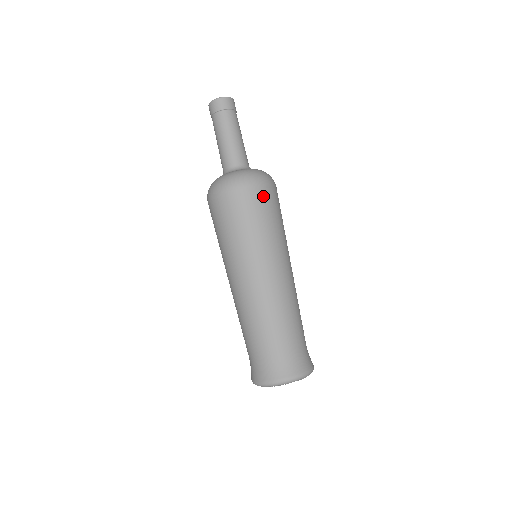
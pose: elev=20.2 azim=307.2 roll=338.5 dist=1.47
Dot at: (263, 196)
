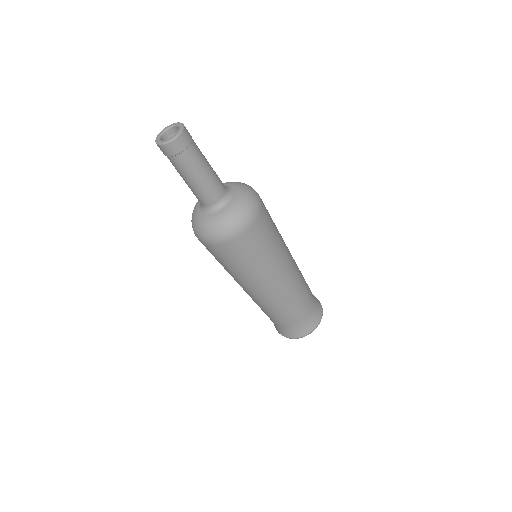
Dot at: (246, 242)
